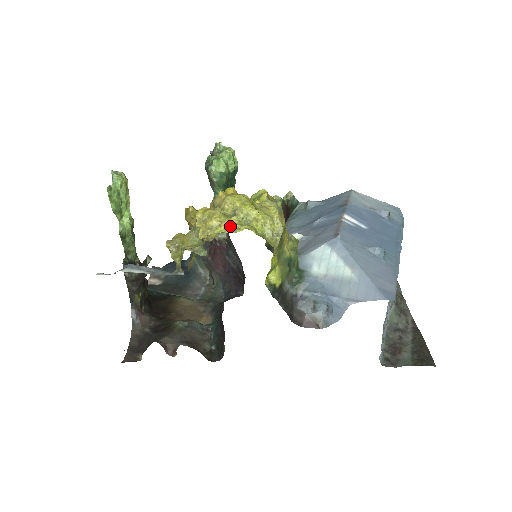
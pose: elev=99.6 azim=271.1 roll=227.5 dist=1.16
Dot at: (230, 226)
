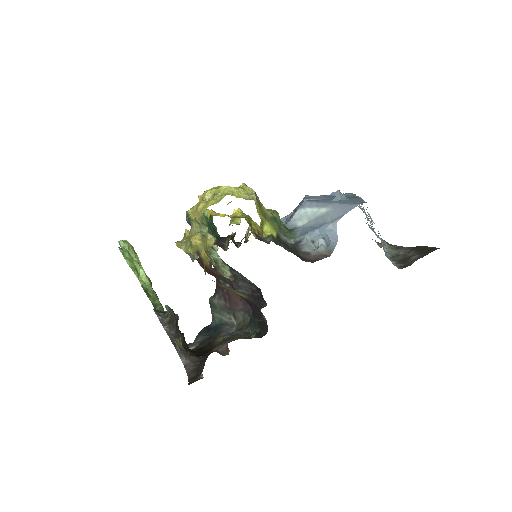
Dot at: (214, 201)
